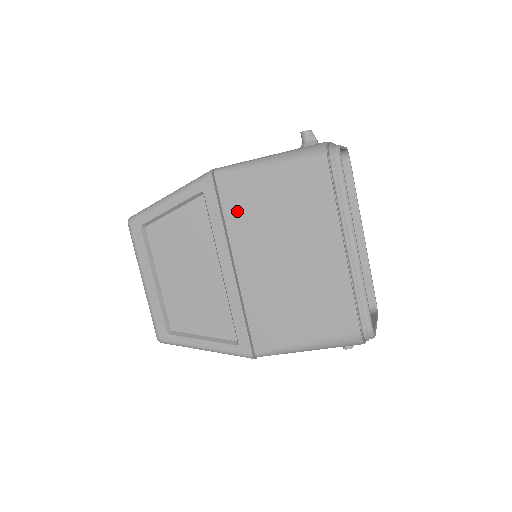
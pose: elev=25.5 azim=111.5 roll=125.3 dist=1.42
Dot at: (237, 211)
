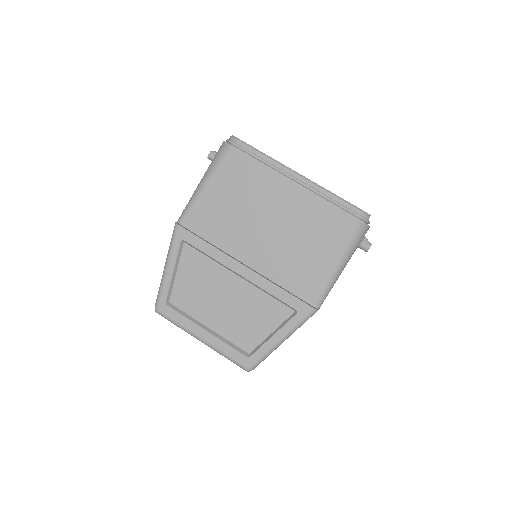
Dot at: (213, 230)
